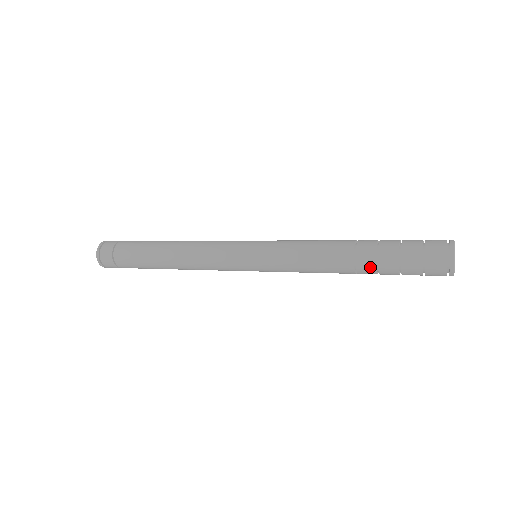
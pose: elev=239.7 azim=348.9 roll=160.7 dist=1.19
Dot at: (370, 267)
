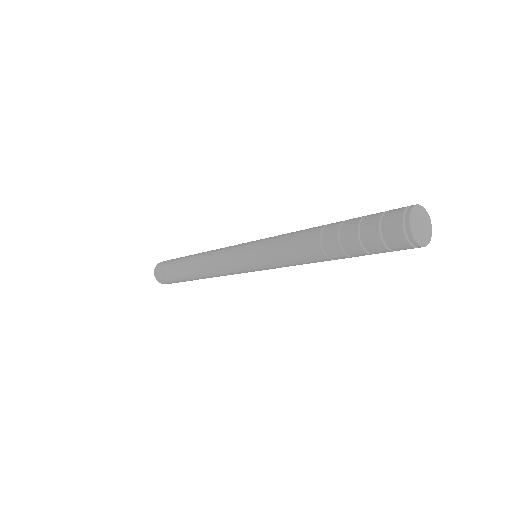
Dot at: (343, 257)
